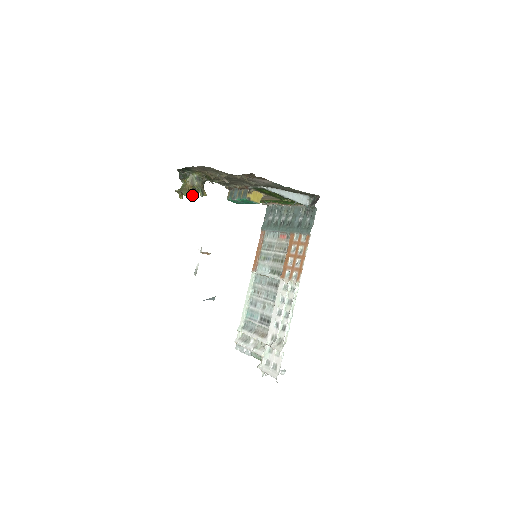
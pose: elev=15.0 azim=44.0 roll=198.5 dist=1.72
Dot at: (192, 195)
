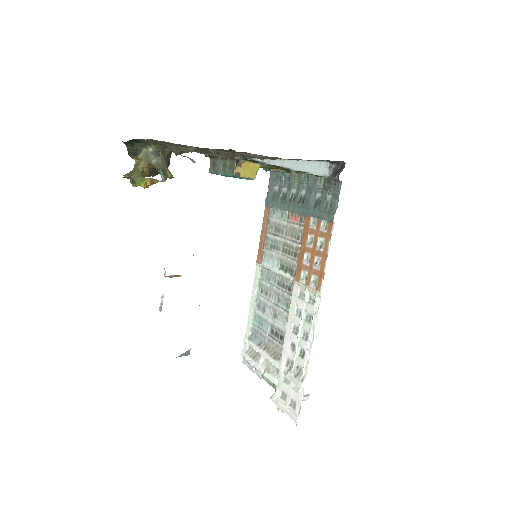
Dot at: (147, 183)
